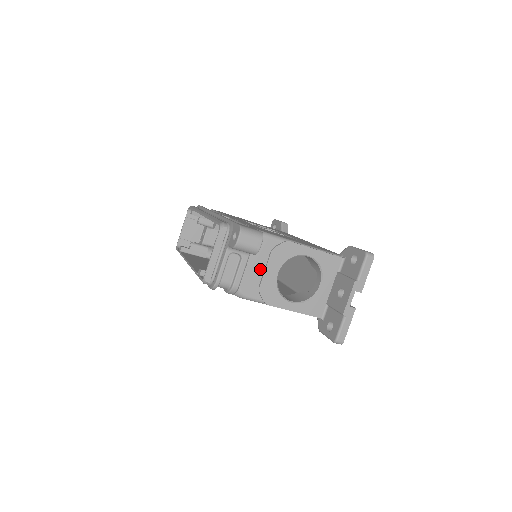
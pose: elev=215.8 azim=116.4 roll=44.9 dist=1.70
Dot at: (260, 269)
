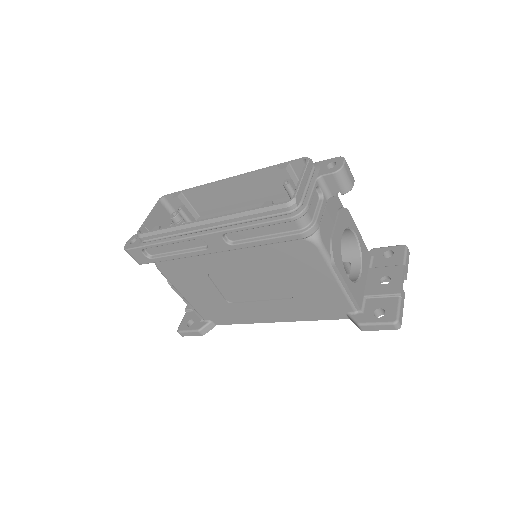
Dot at: (332, 221)
